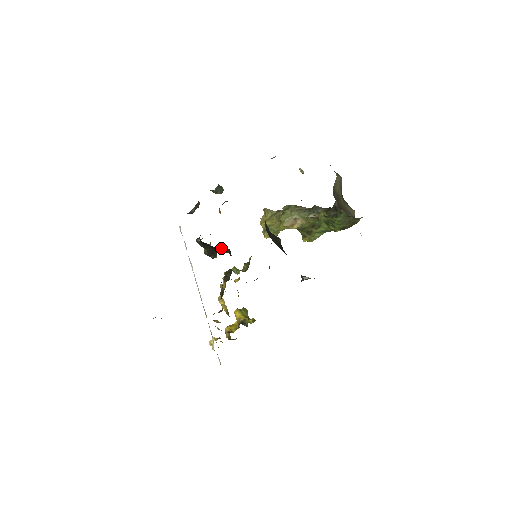
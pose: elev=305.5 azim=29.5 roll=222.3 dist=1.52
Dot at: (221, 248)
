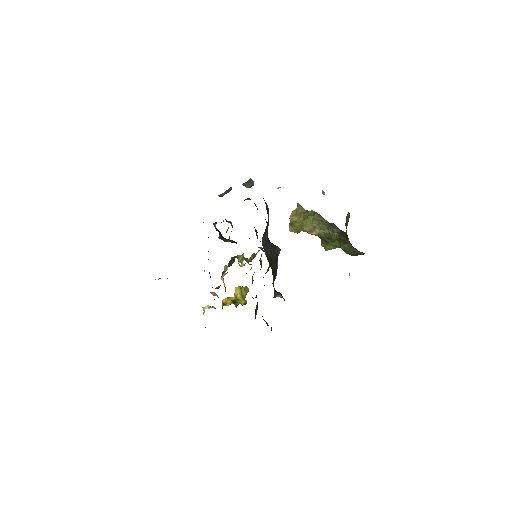
Dot at: occluded
